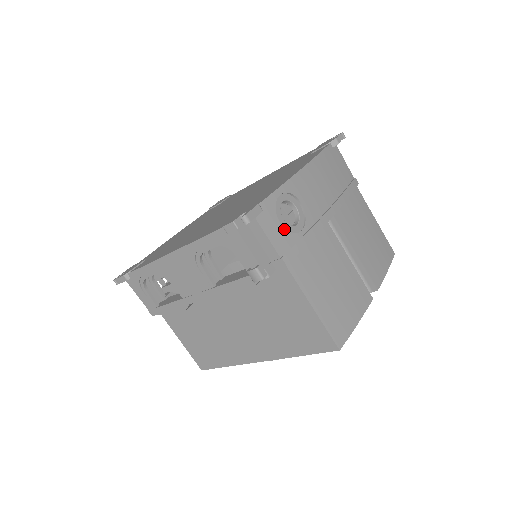
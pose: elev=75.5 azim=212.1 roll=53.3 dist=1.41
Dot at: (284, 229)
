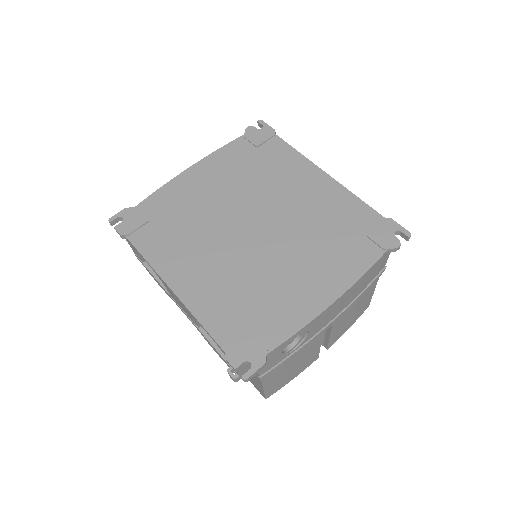
Dot at: (277, 358)
